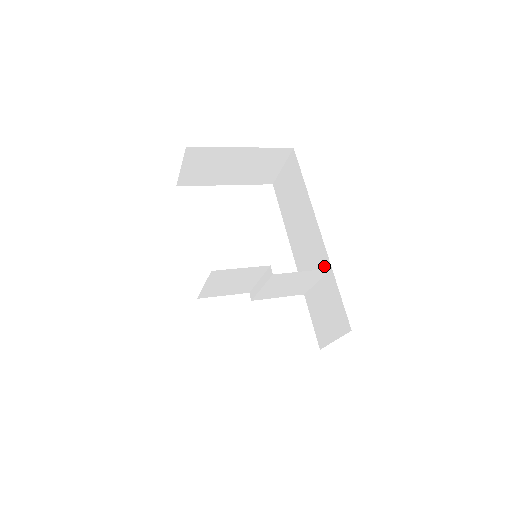
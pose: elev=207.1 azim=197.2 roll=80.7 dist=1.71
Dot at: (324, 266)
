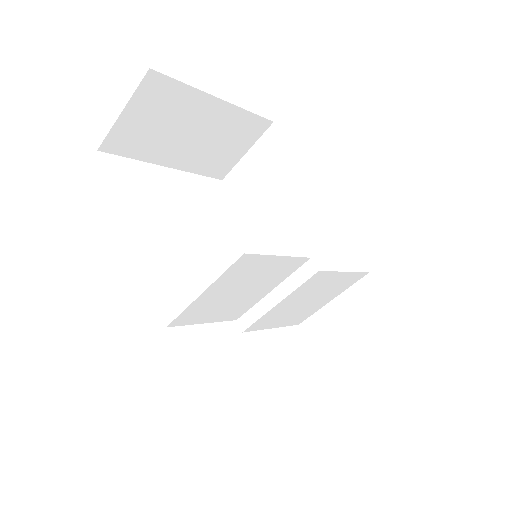
Dot at: occluded
